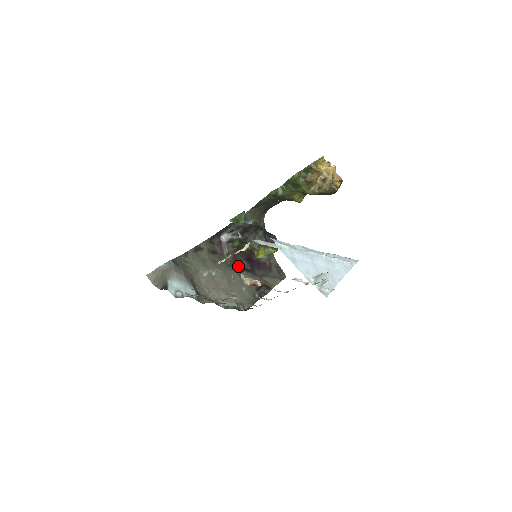
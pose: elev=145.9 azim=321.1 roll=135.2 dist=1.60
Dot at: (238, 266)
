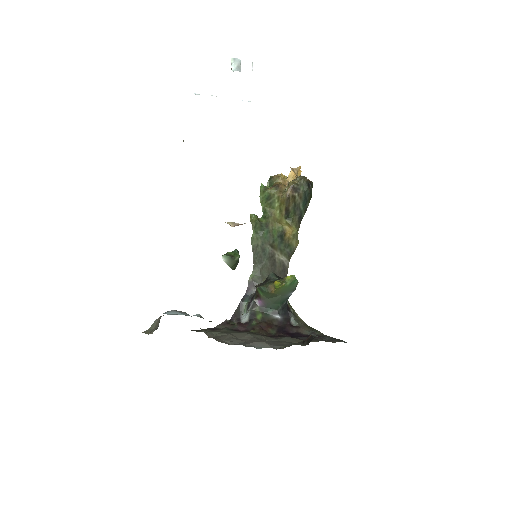
Dot at: (271, 336)
